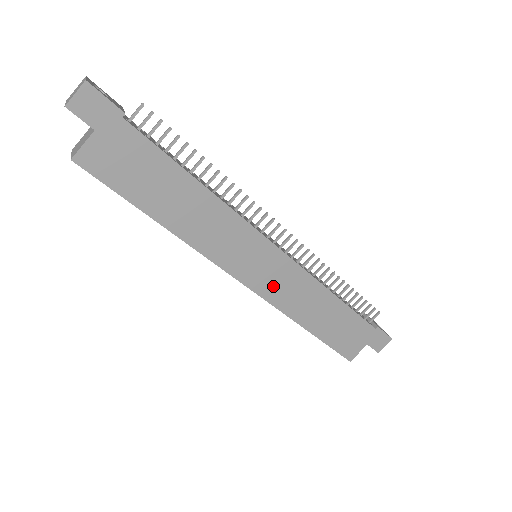
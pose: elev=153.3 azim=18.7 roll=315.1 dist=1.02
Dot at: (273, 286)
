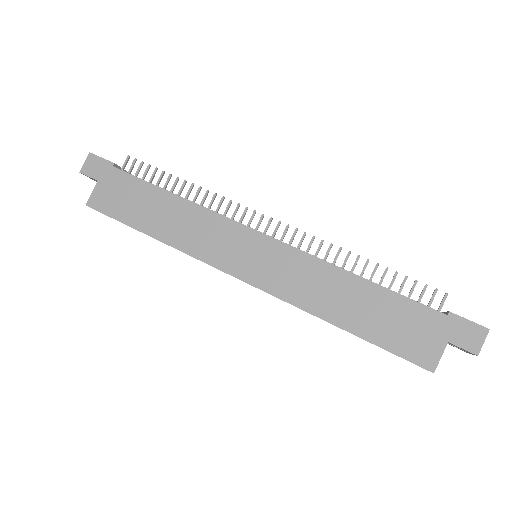
Dot at: (275, 277)
